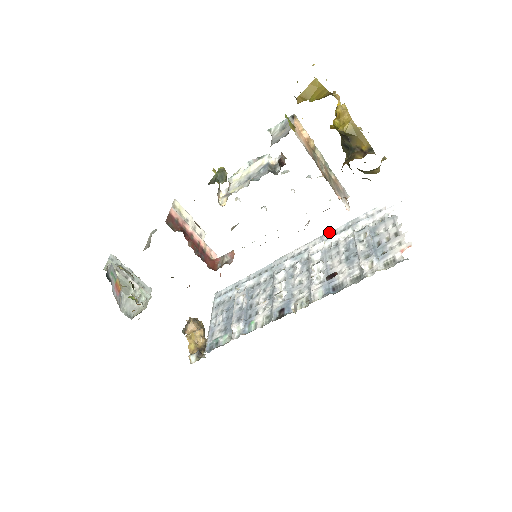
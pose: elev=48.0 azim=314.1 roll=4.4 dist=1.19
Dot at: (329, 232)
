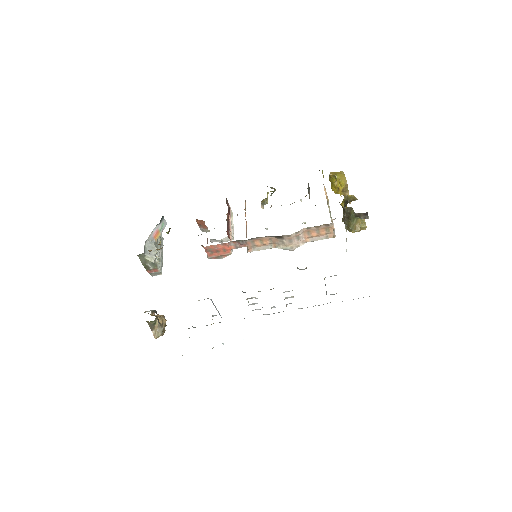
Dot at: occluded
